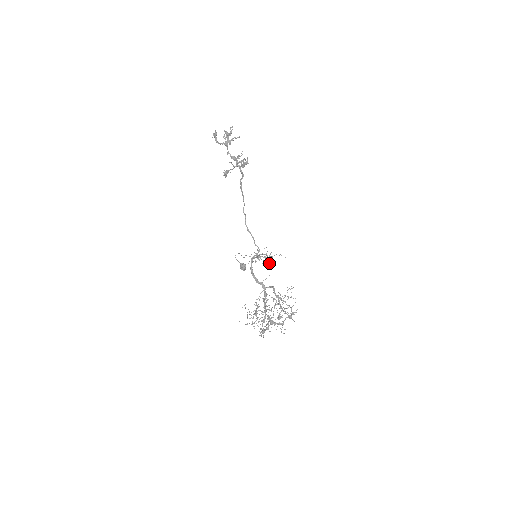
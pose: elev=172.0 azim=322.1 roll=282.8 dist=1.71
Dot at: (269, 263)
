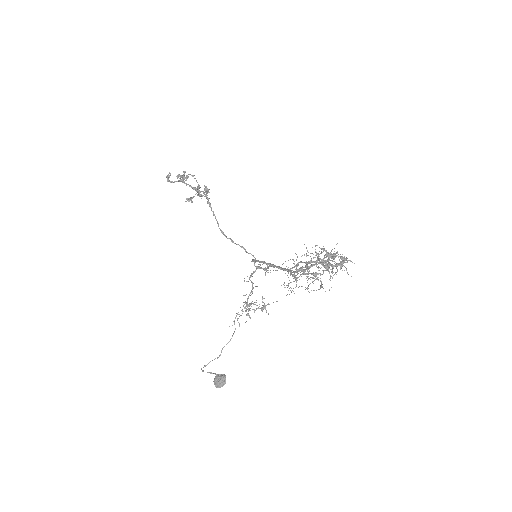
Dot at: (273, 270)
